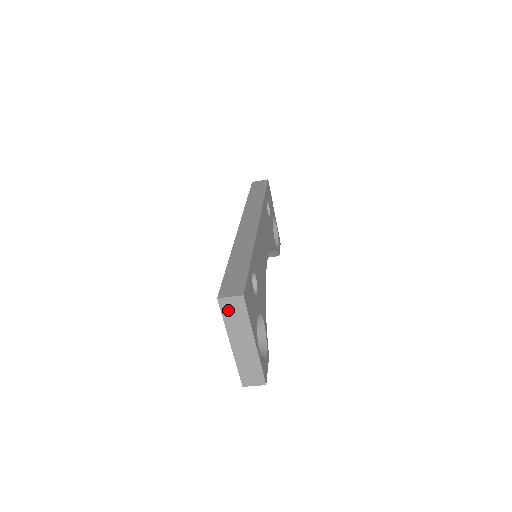
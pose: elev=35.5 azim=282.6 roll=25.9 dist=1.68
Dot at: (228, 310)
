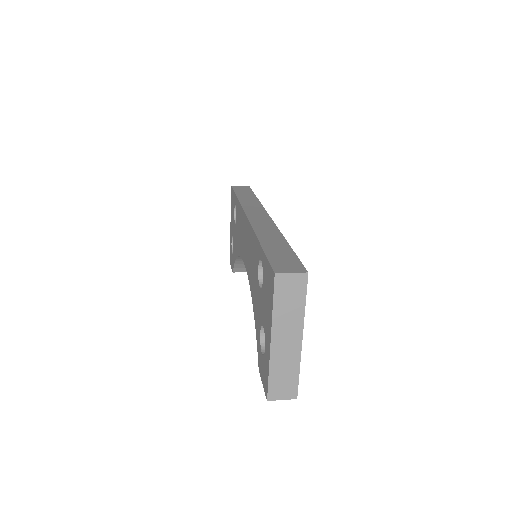
Dot at: (283, 291)
